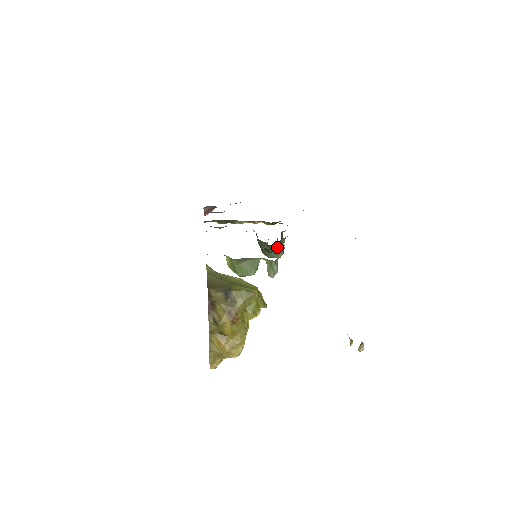
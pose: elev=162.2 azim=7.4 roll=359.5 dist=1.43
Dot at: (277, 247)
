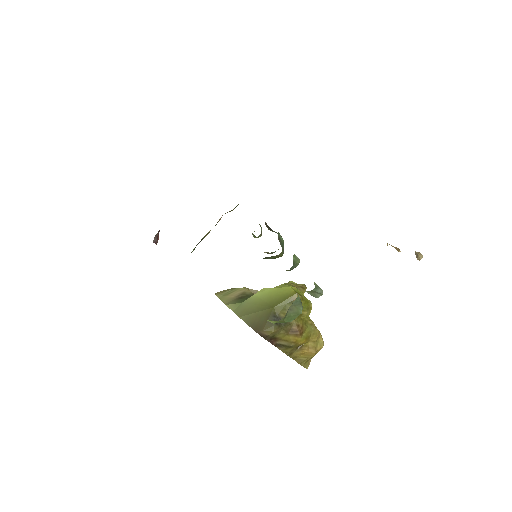
Dot at: occluded
